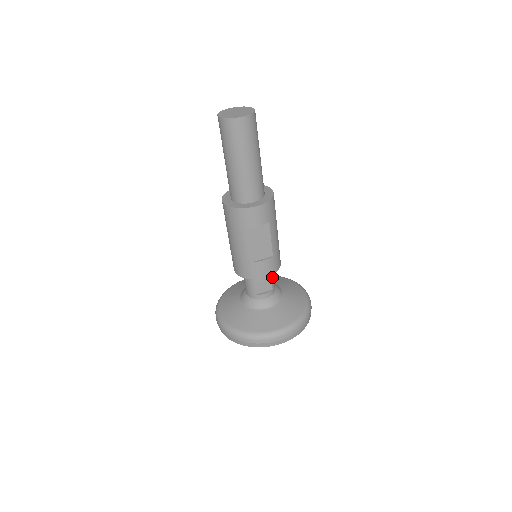
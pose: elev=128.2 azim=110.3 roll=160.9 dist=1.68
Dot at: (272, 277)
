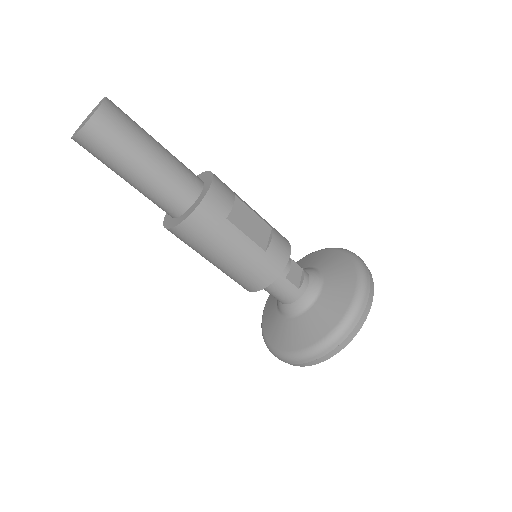
Dot at: (290, 258)
